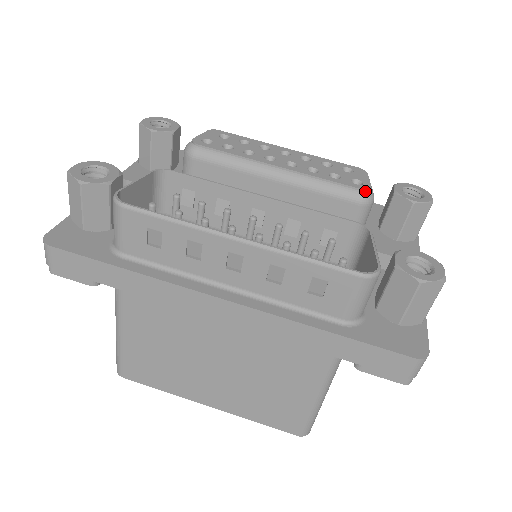
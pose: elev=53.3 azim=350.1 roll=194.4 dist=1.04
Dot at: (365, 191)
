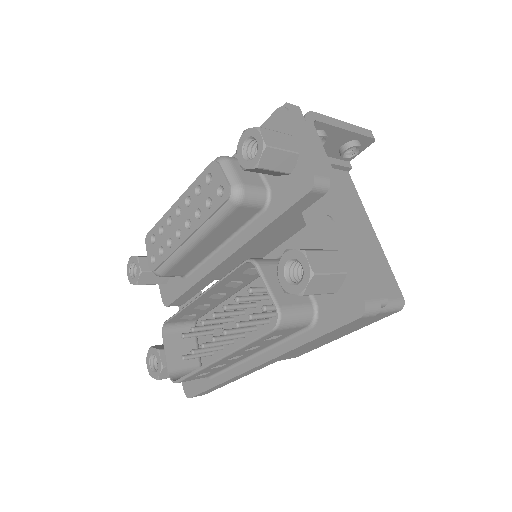
Dot at: (230, 197)
